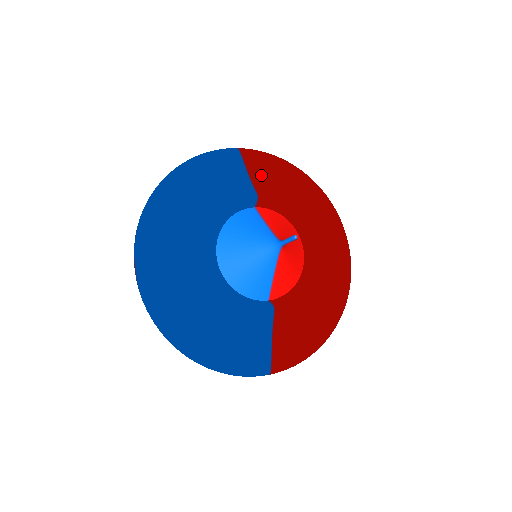
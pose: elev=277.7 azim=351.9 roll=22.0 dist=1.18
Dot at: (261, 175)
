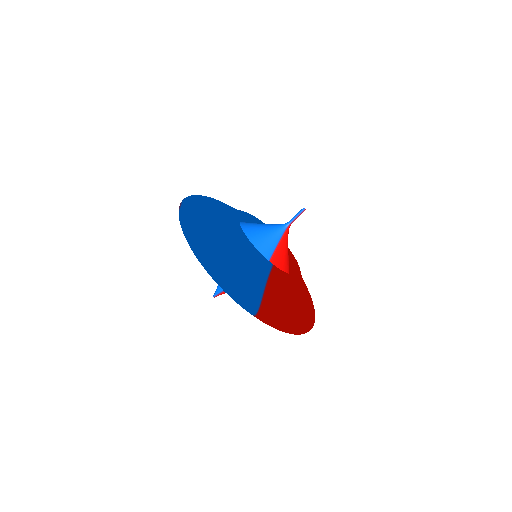
Dot at: occluded
